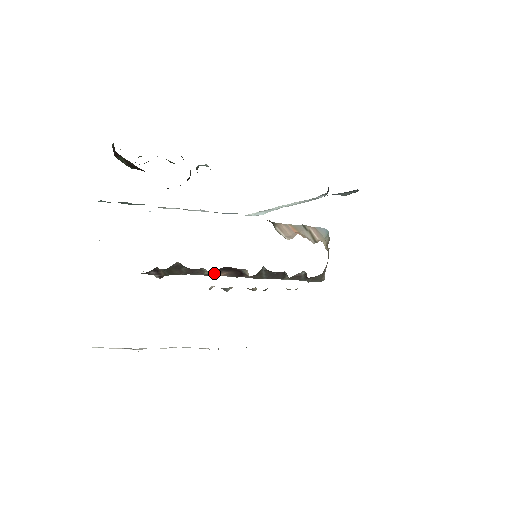
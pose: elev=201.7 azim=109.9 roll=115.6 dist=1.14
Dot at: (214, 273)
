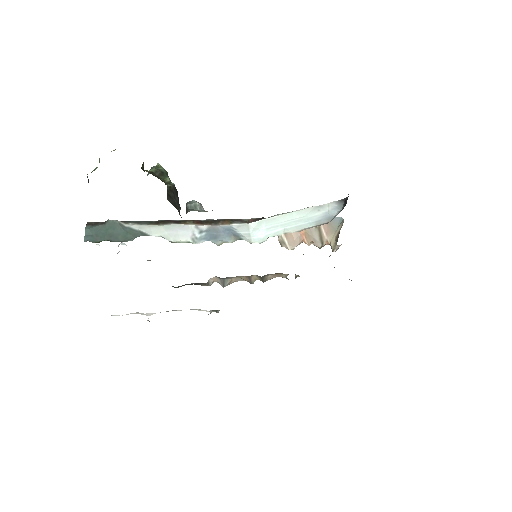
Dot at: occluded
